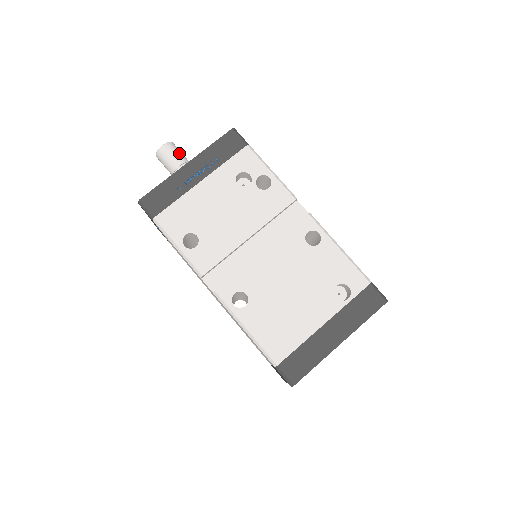
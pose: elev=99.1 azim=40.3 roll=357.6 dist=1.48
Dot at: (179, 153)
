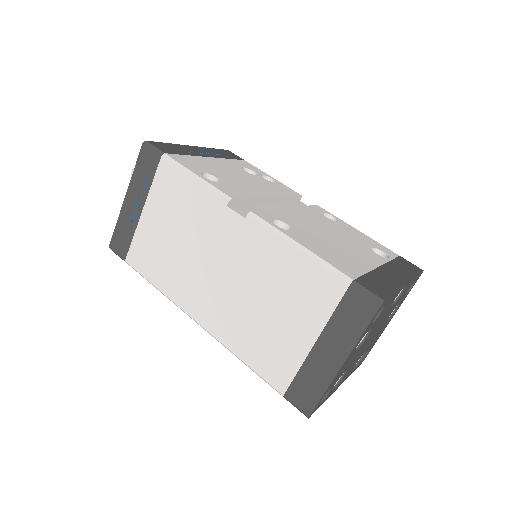
Dot at: occluded
